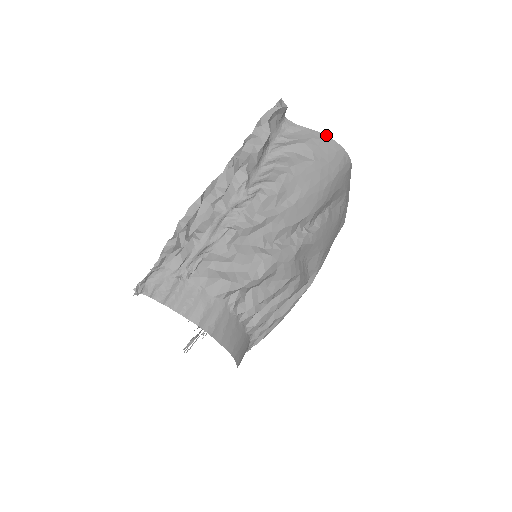
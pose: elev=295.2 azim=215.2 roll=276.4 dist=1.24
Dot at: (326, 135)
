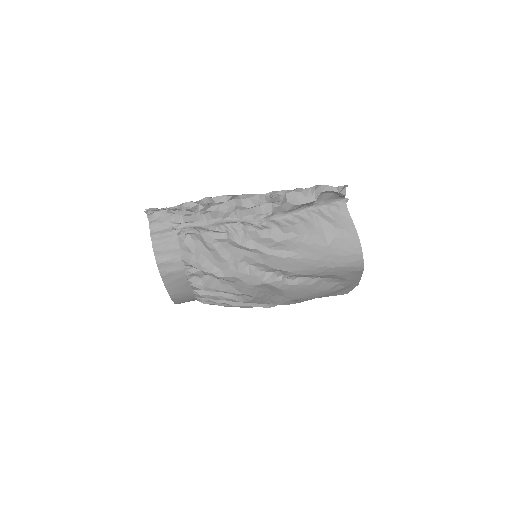
Dot at: occluded
